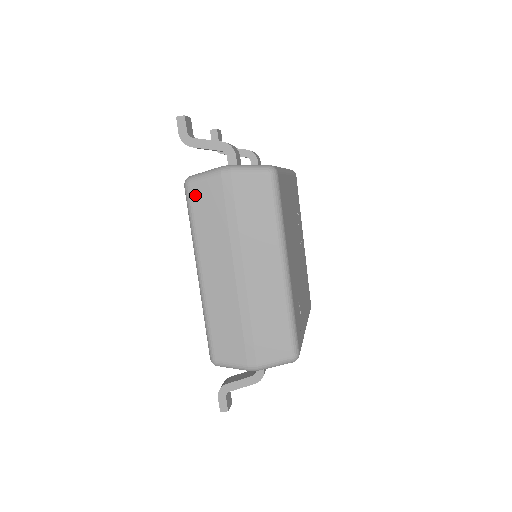
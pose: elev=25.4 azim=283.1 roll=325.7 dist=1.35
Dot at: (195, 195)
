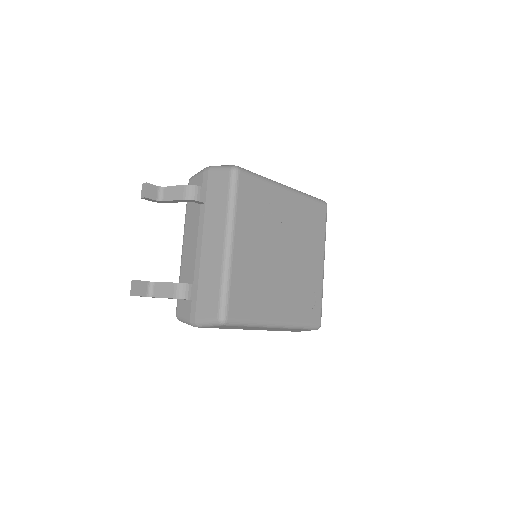
Dot at: occluded
